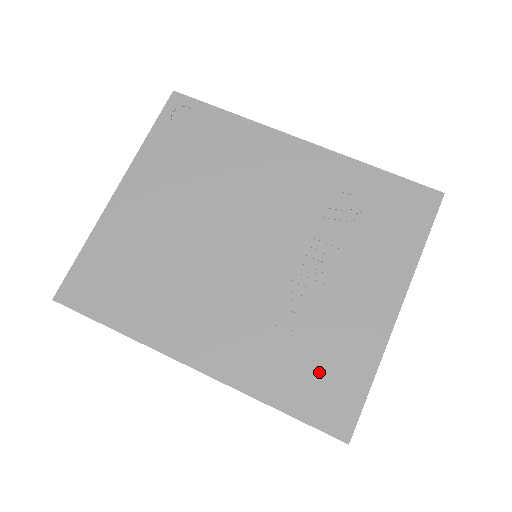
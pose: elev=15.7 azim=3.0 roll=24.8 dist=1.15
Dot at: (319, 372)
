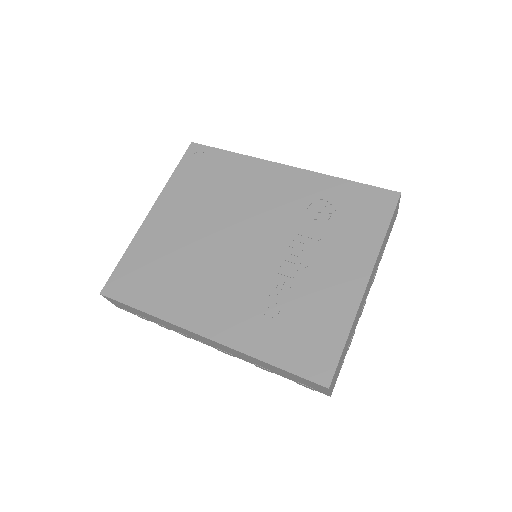
Dot at: (303, 333)
